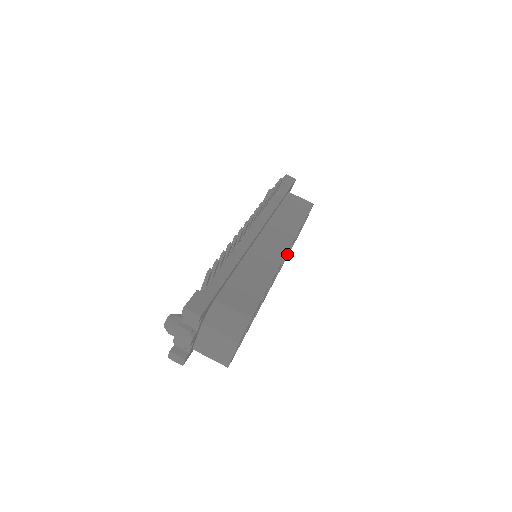
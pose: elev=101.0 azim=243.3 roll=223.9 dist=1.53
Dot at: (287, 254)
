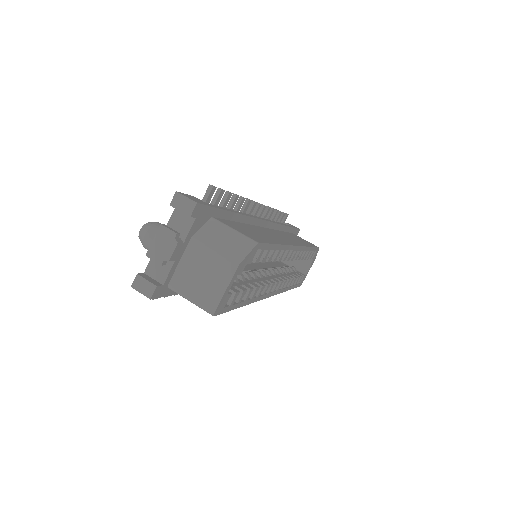
Dot at: (289, 278)
